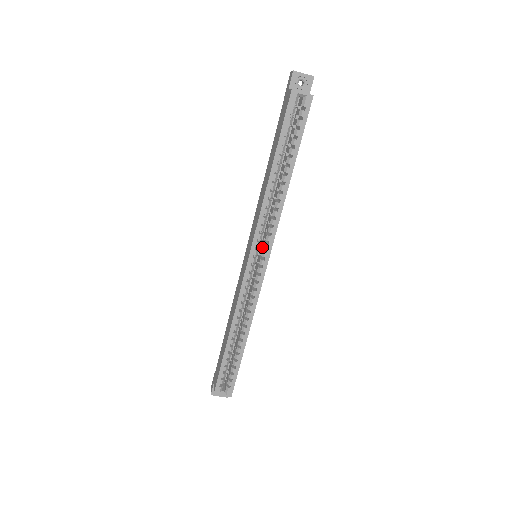
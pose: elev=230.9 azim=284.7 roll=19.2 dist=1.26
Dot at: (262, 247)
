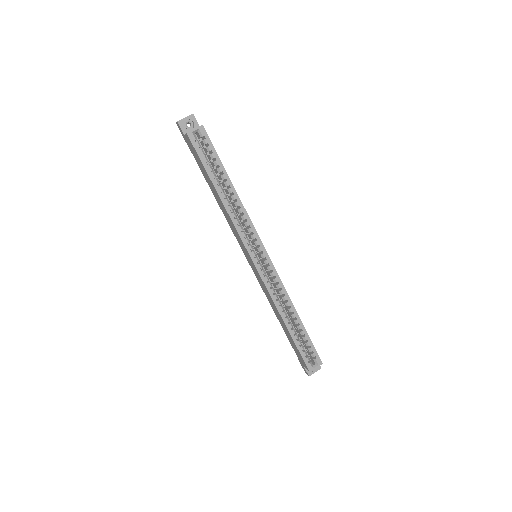
Dot at: (255, 247)
